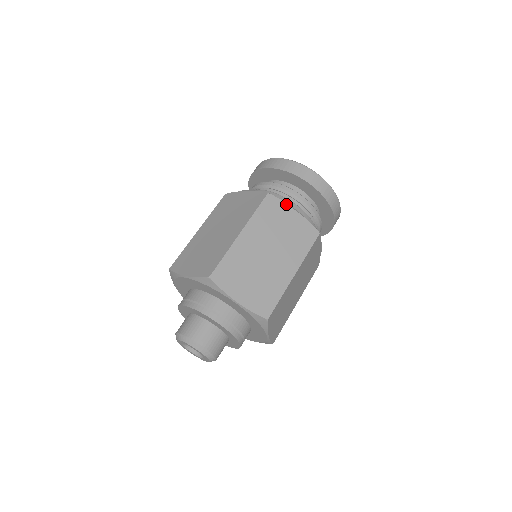
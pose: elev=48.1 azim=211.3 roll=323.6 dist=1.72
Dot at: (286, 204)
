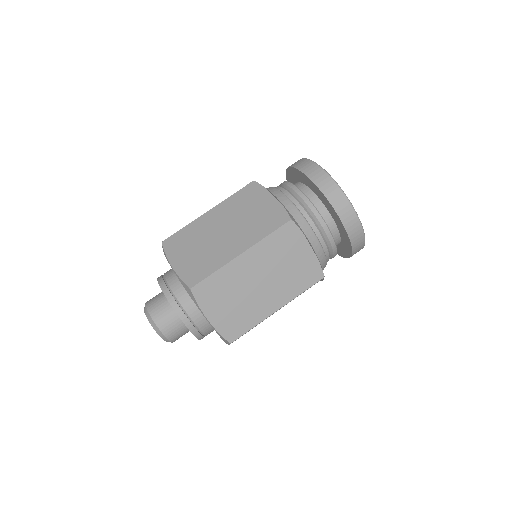
Dot at: (305, 237)
